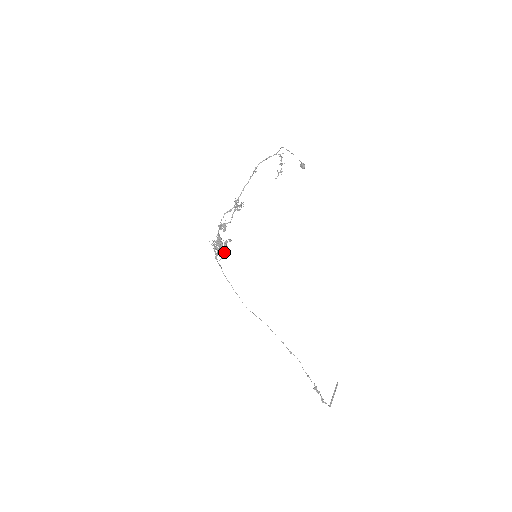
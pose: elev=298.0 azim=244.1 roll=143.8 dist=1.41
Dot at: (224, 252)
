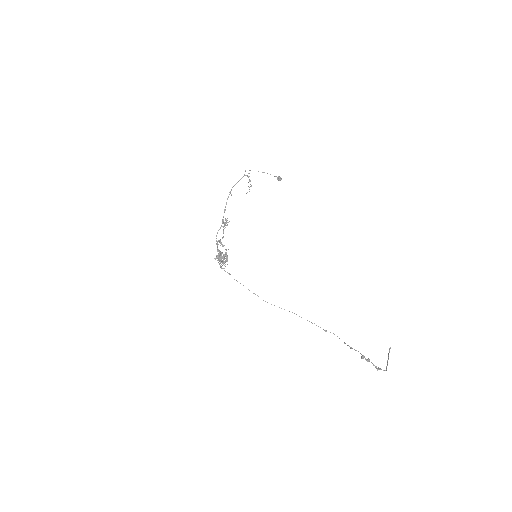
Dot at: (226, 261)
